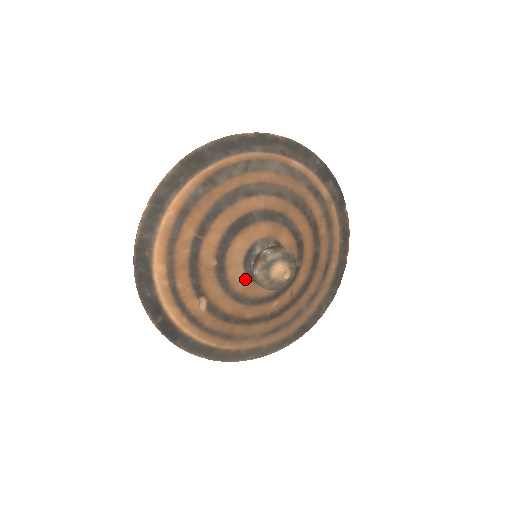
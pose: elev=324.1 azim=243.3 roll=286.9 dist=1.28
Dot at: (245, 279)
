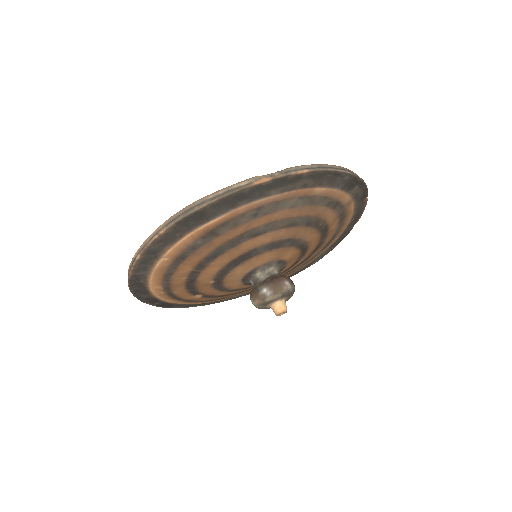
Dot at: (242, 285)
